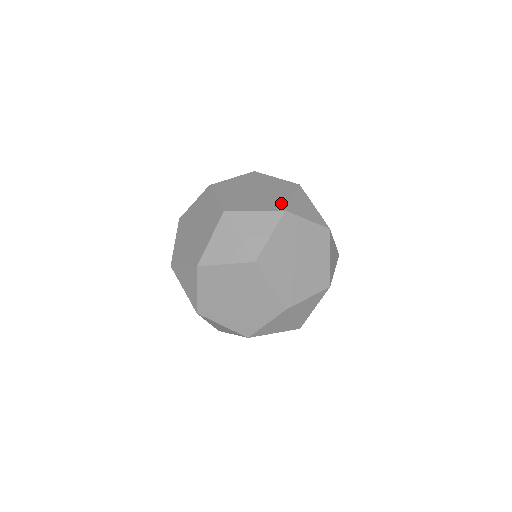
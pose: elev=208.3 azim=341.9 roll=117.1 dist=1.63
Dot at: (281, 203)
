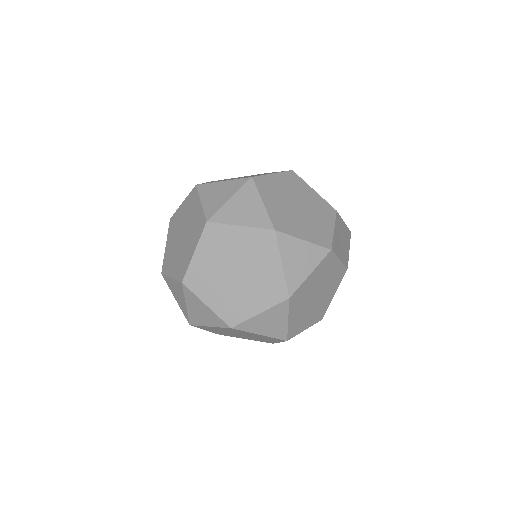
Dot at: (238, 314)
